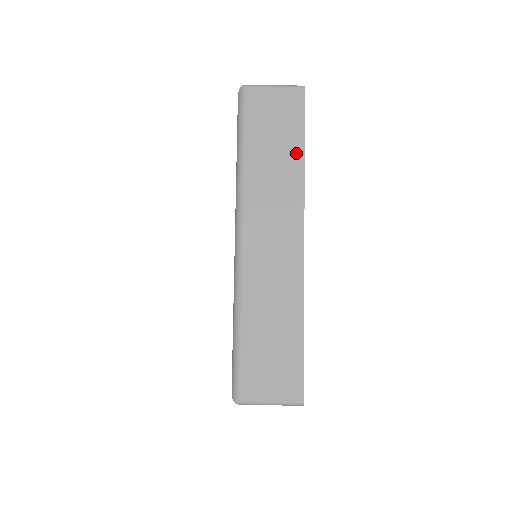
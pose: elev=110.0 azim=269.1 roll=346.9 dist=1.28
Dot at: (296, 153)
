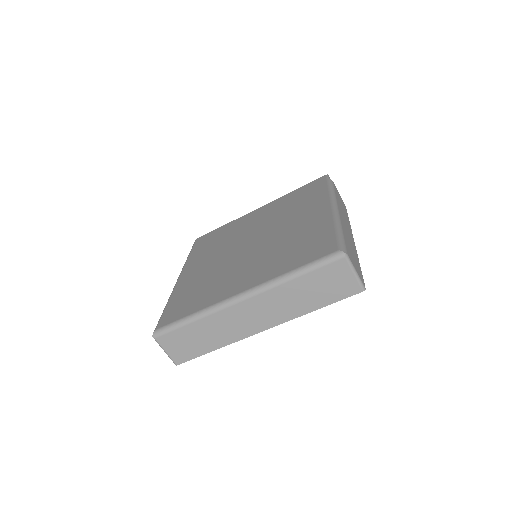
Dot at: (314, 305)
